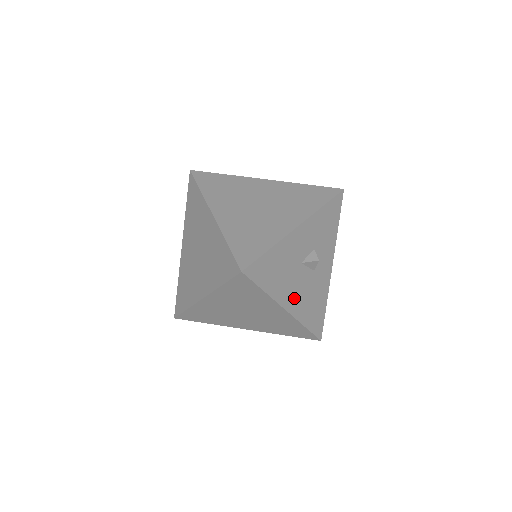
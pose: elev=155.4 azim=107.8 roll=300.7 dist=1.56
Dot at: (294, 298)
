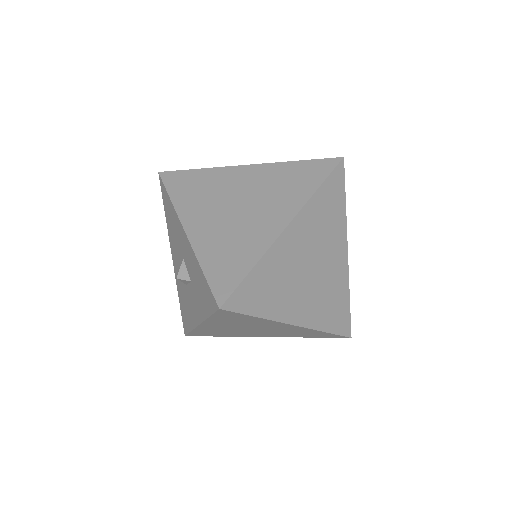
Dot at: occluded
